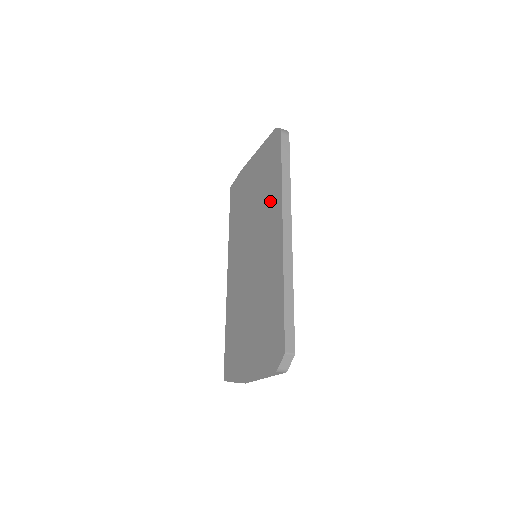
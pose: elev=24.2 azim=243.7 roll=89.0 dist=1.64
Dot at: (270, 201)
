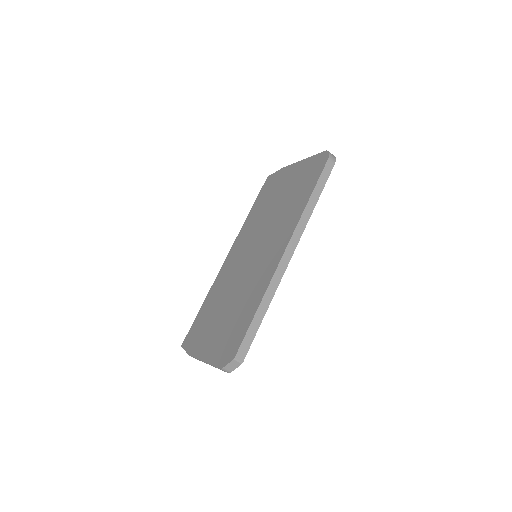
Dot at: (289, 216)
